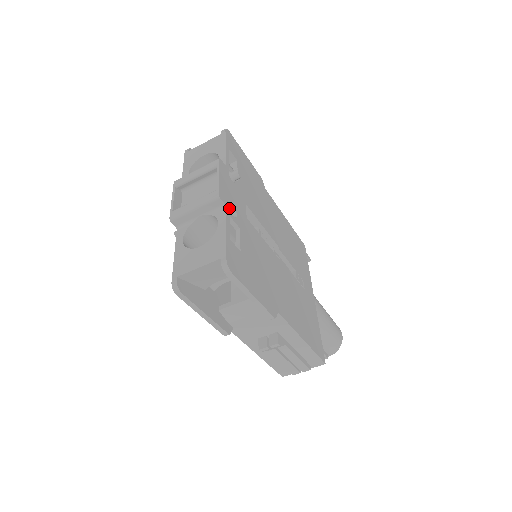
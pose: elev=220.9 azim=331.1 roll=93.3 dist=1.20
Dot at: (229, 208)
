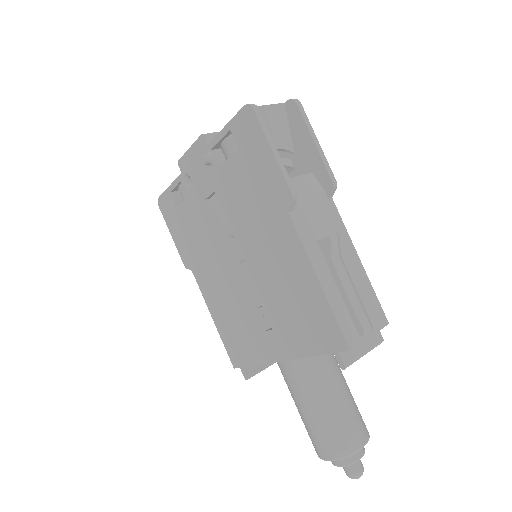
Dot at: occluded
